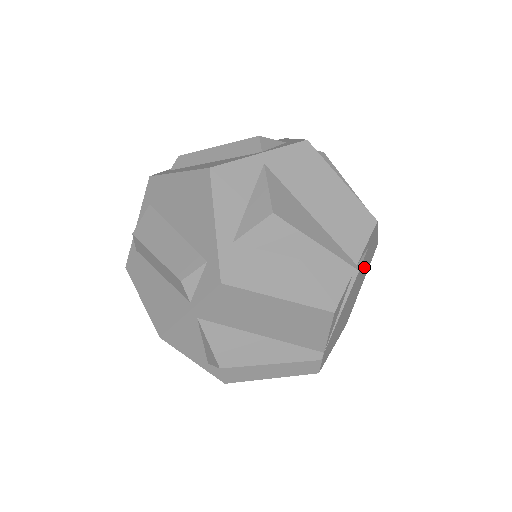
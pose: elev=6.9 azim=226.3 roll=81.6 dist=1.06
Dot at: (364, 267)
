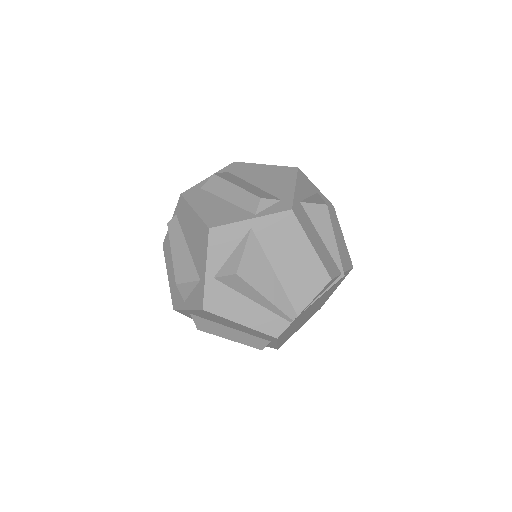
Dot at: (321, 302)
